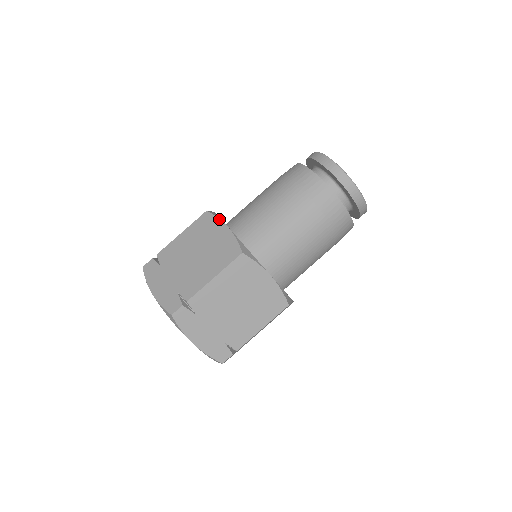
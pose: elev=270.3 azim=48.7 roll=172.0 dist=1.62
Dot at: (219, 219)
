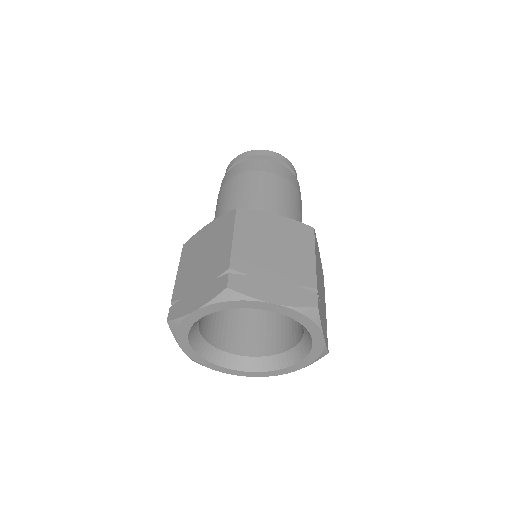
Dot at: (260, 211)
